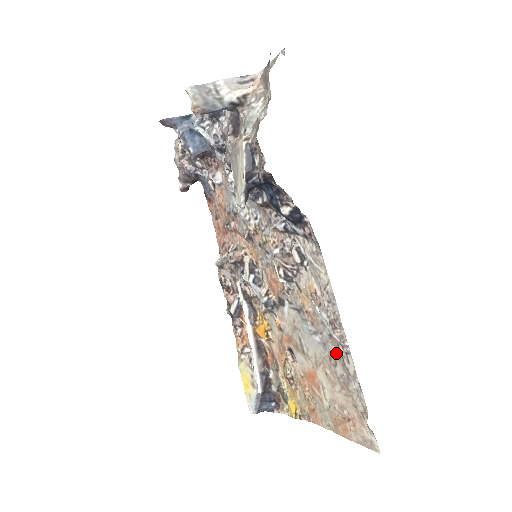
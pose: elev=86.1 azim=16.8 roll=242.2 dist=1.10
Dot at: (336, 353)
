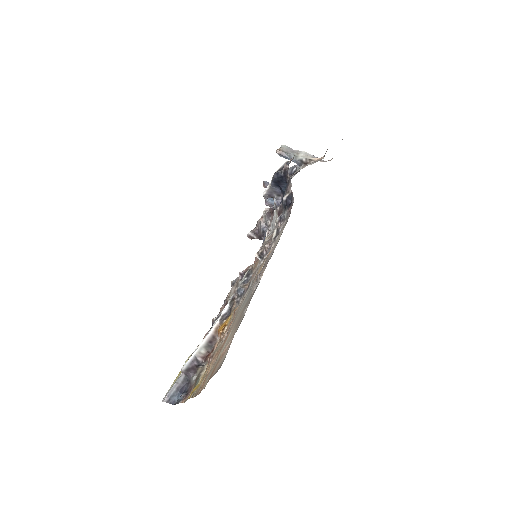
Dot at: (251, 294)
